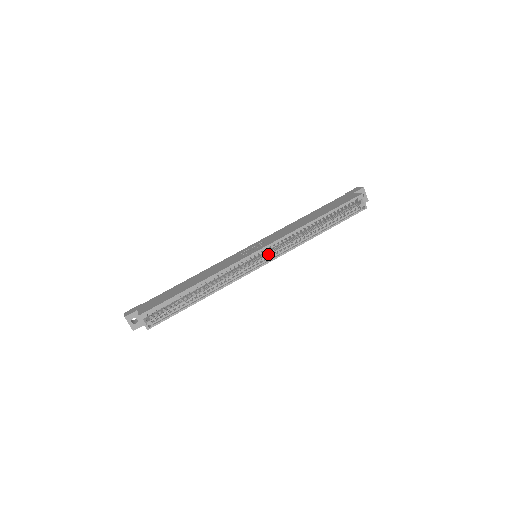
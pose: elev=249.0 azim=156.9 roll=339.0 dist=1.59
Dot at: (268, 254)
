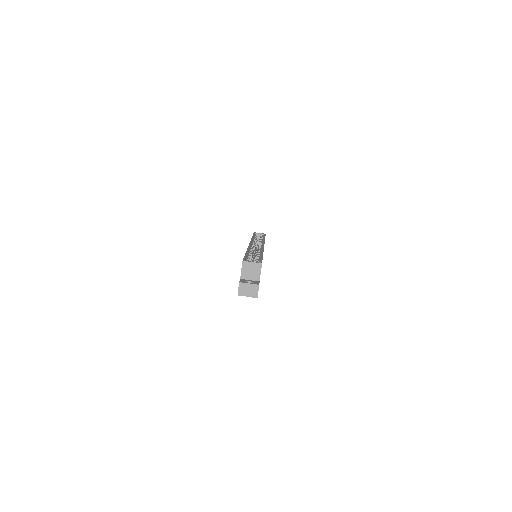
Dot at: occluded
